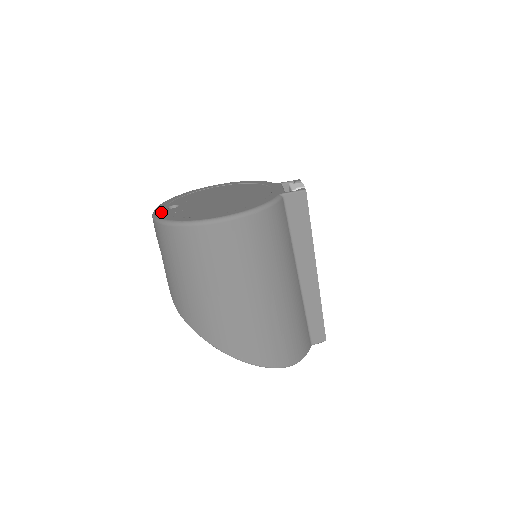
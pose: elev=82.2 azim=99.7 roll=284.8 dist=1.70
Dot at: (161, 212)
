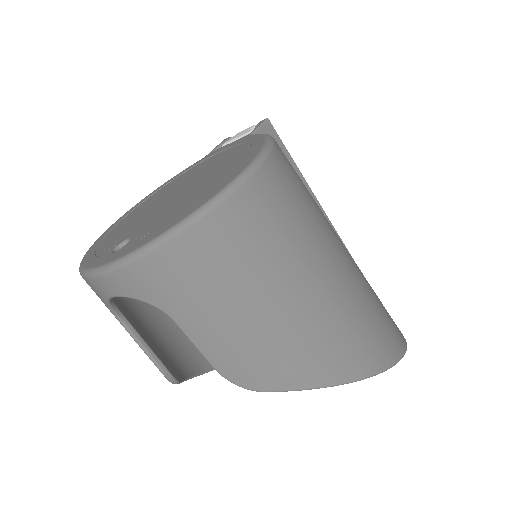
Dot at: (122, 252)
